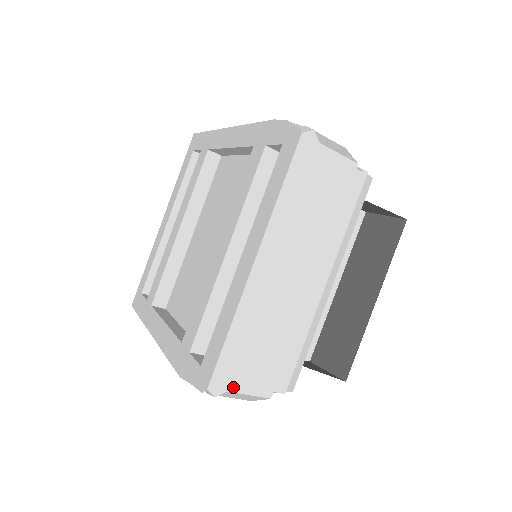
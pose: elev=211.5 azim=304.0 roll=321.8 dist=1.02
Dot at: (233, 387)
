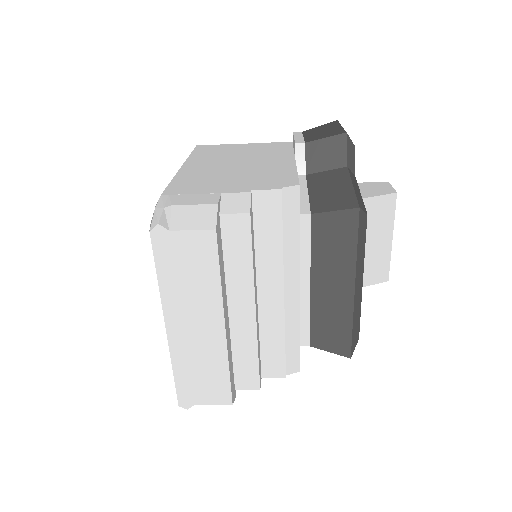
Dot at: (197, 402)
